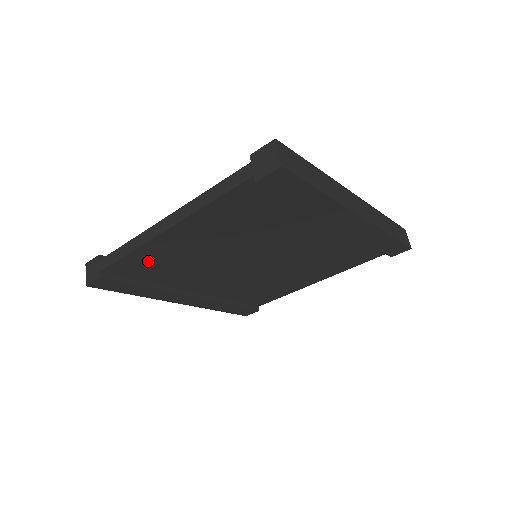
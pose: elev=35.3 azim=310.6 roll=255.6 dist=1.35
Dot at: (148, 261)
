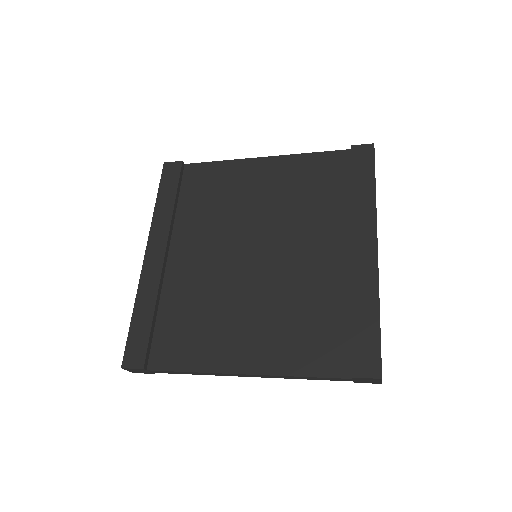
Dot at: occluded
